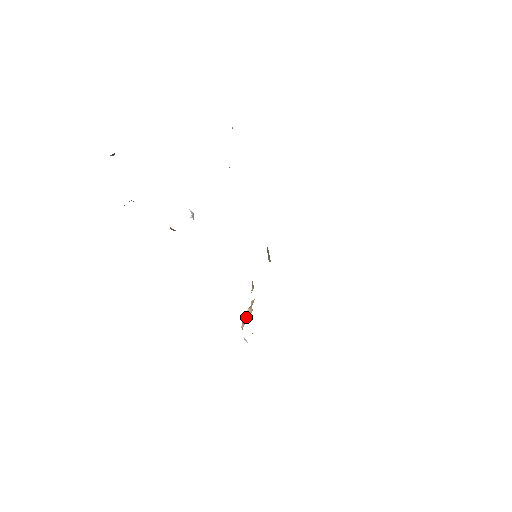
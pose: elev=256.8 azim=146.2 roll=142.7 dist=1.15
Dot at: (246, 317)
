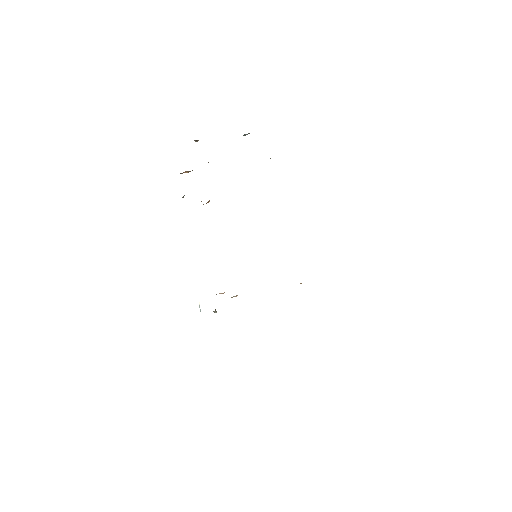
Dot at: occluded
